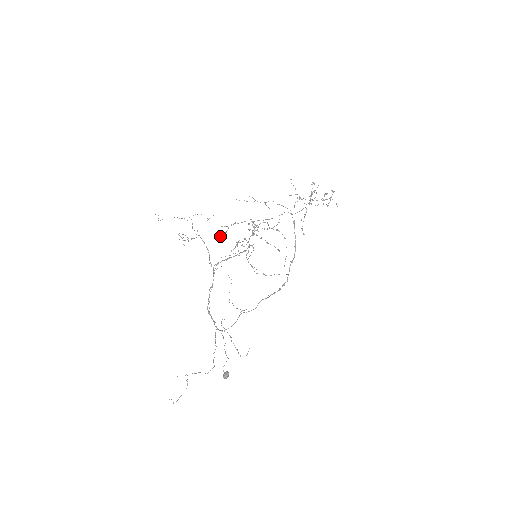
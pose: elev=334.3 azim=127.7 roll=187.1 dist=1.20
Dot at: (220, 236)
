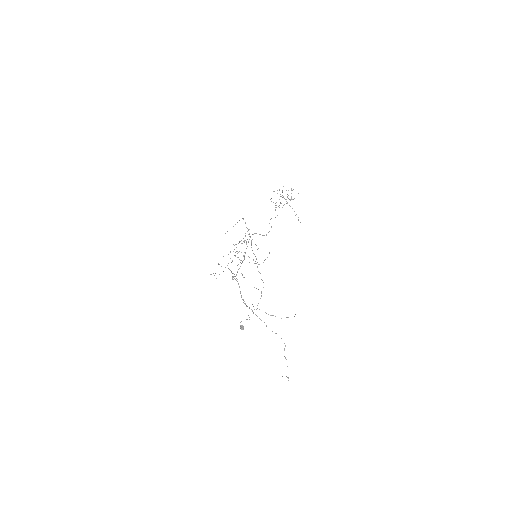
Dot at: occluded
